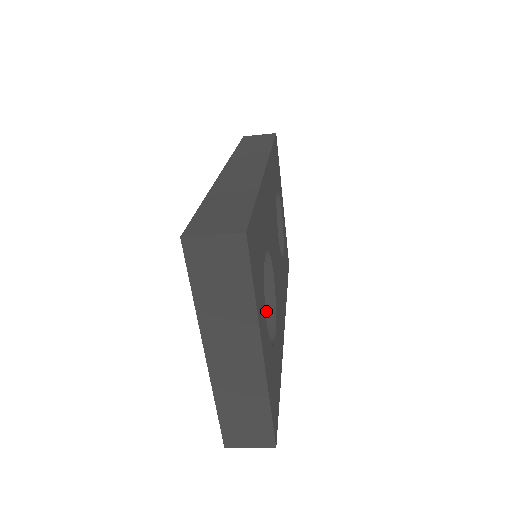
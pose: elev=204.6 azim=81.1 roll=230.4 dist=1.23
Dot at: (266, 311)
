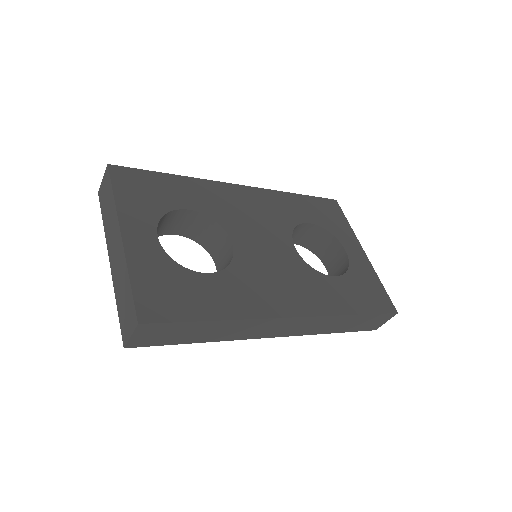
Dot at: occluded
